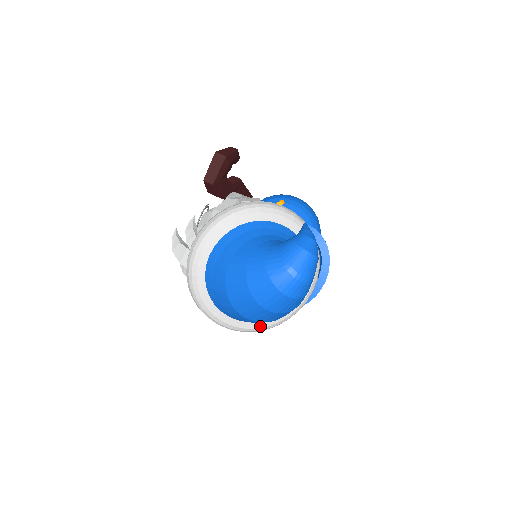
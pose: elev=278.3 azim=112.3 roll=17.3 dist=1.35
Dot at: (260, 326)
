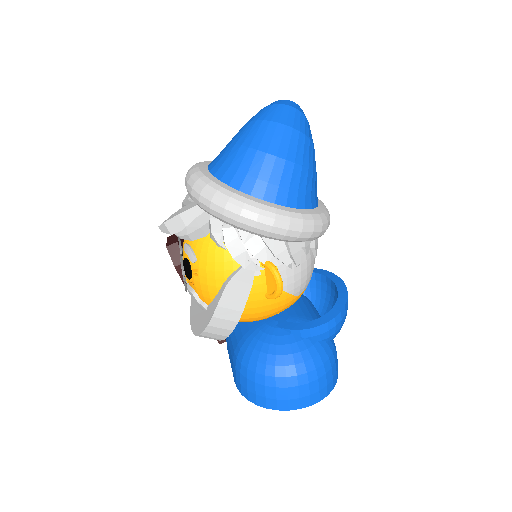
Dot at: (303, 213)
